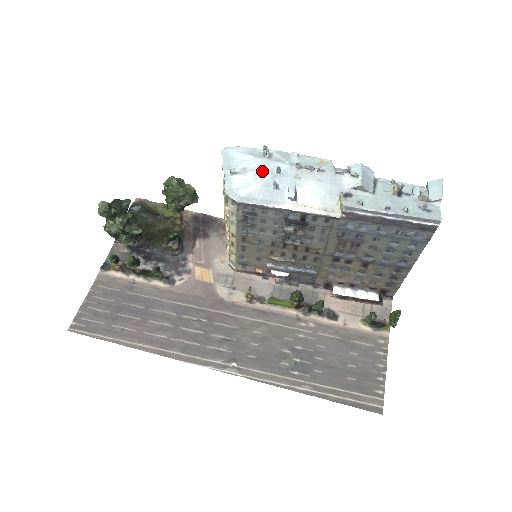
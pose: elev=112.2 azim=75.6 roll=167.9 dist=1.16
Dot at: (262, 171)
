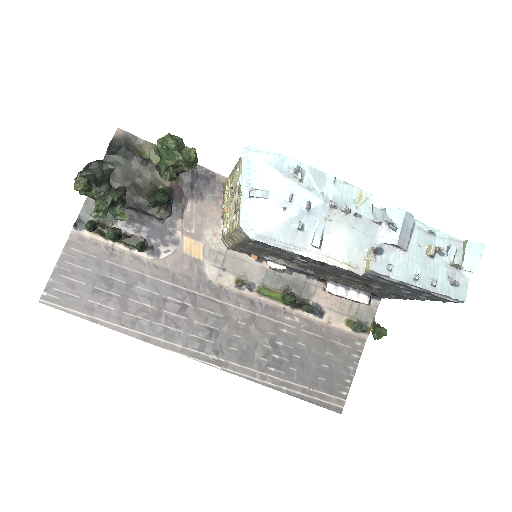
Dot at: (288, 202)
